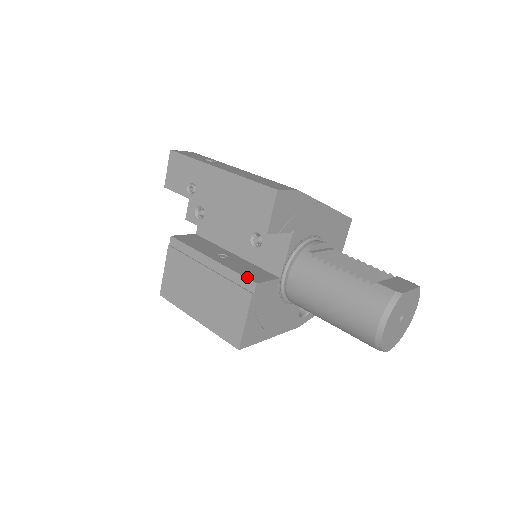
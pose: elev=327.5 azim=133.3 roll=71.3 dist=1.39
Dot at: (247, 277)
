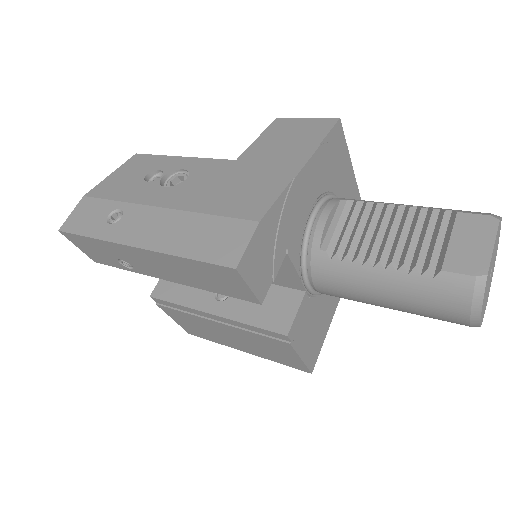
Dot at: (270, 329)
